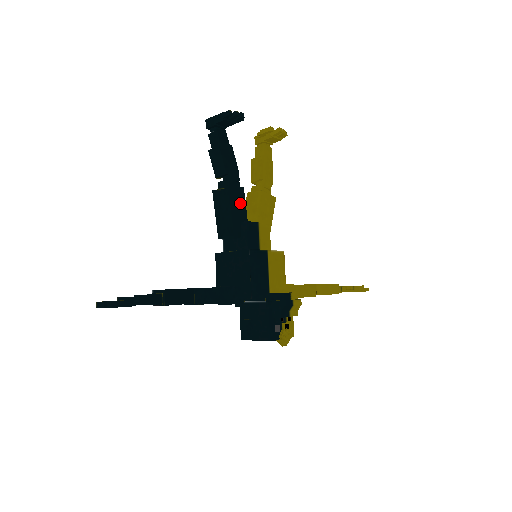
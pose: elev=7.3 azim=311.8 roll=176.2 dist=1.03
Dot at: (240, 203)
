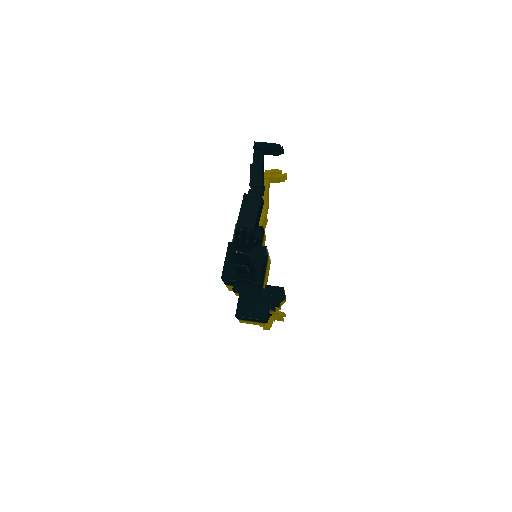
Dot at: (260, 212)
